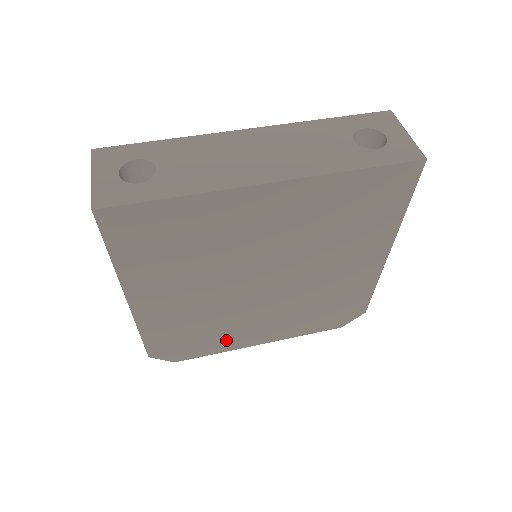
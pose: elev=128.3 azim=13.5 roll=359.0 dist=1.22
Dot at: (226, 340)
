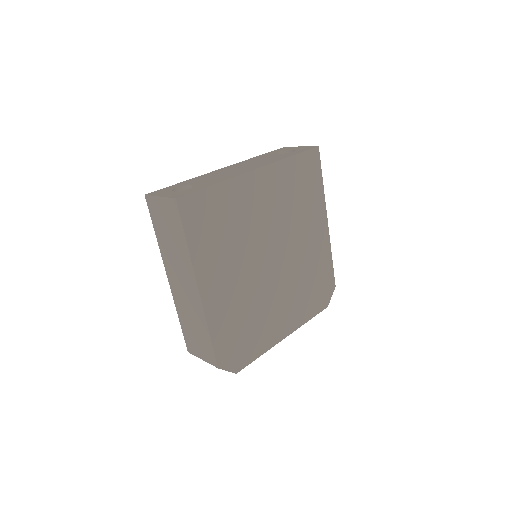
Dot at: (264, 335)
